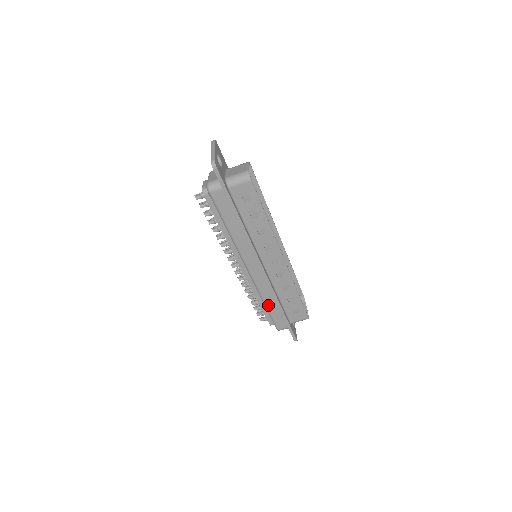
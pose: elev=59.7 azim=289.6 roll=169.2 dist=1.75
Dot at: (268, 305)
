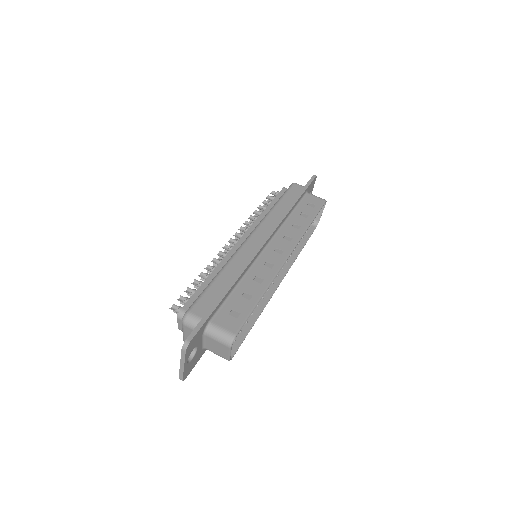
Dot at: (221, 275)
